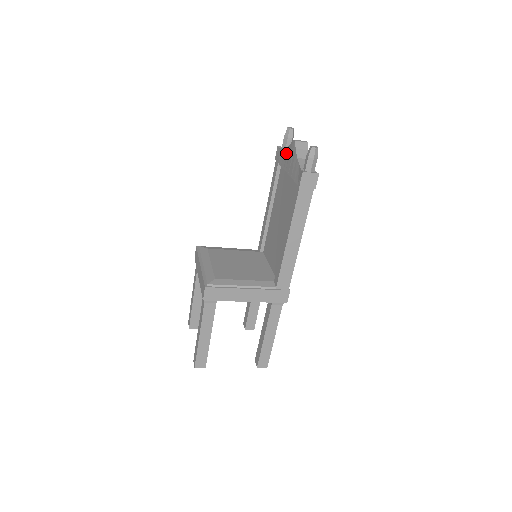
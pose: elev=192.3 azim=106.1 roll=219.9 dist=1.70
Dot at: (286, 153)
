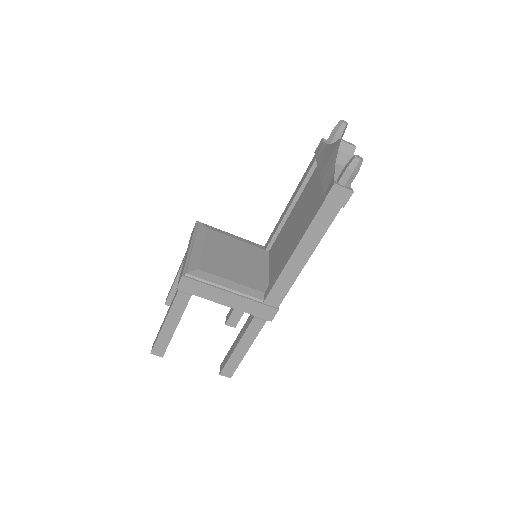
Dot at: (327, 151)
